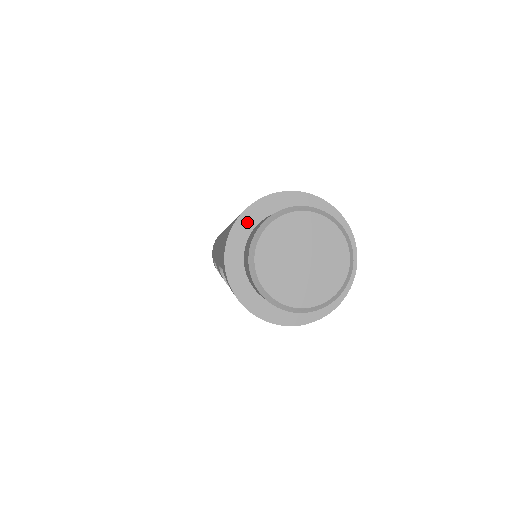
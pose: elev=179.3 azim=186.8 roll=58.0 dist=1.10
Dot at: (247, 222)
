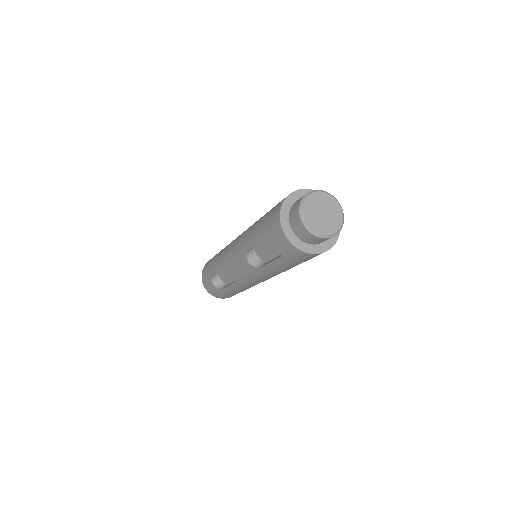
Dot at: (288, 203)
